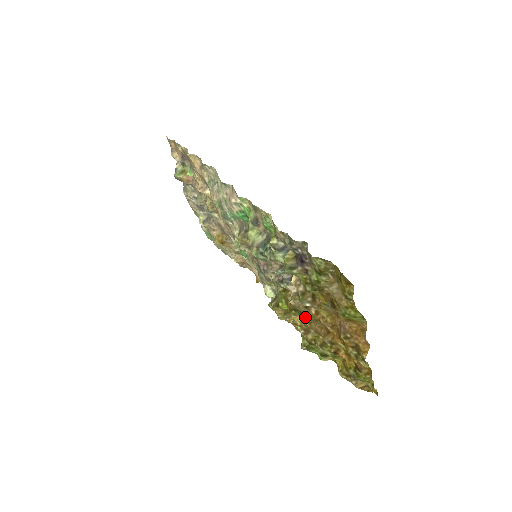
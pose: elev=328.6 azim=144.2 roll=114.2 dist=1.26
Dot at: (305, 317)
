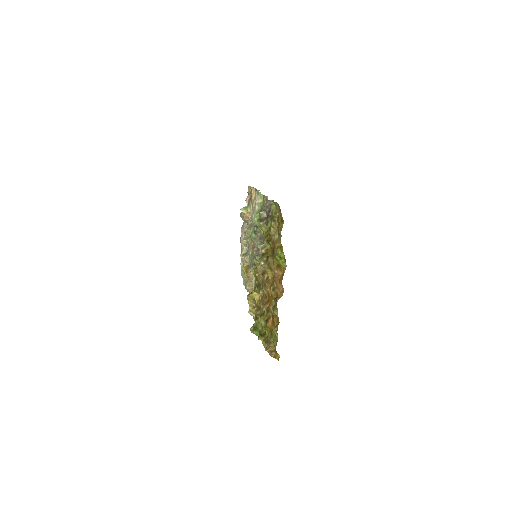
Dot at: (261, 292)
